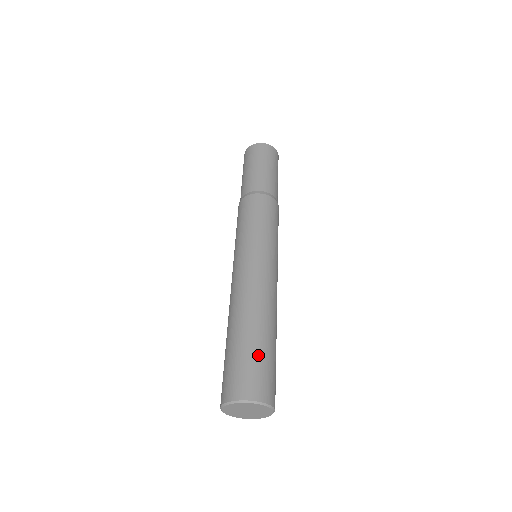
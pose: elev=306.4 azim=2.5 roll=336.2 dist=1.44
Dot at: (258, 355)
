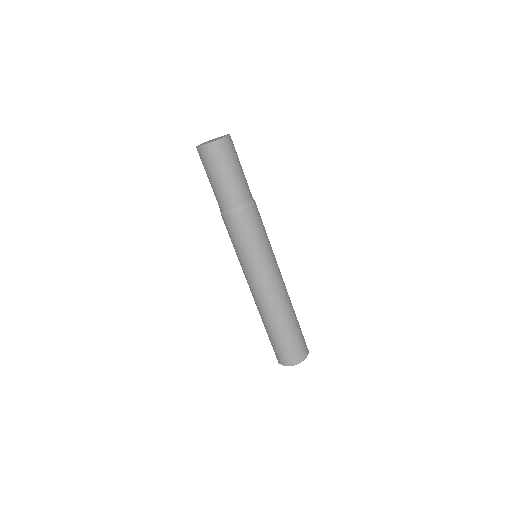
Dot at: (300, 330)
